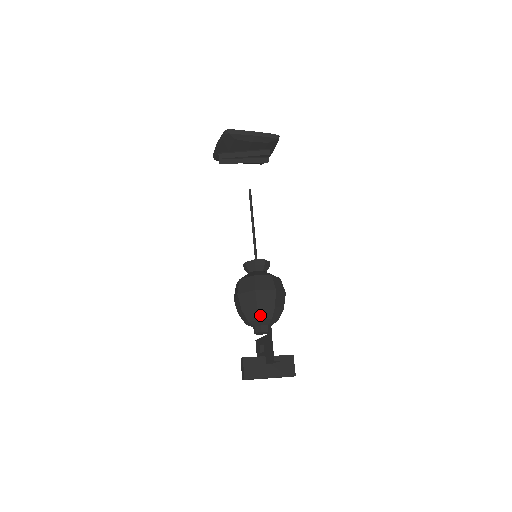
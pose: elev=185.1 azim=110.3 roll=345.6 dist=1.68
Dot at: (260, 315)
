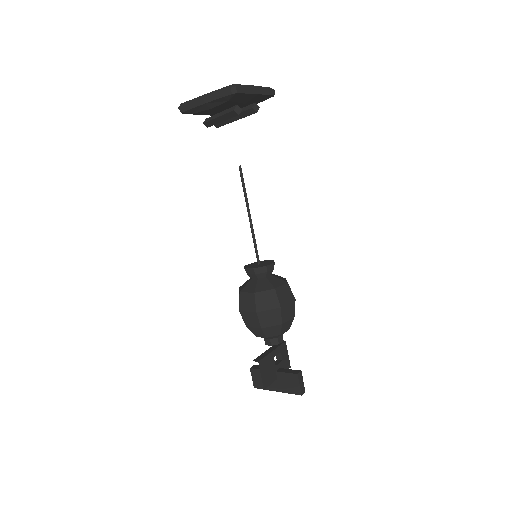
Dot at: (254, 333)
